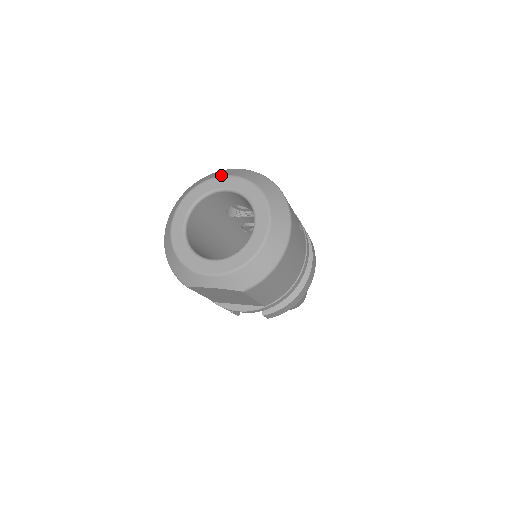
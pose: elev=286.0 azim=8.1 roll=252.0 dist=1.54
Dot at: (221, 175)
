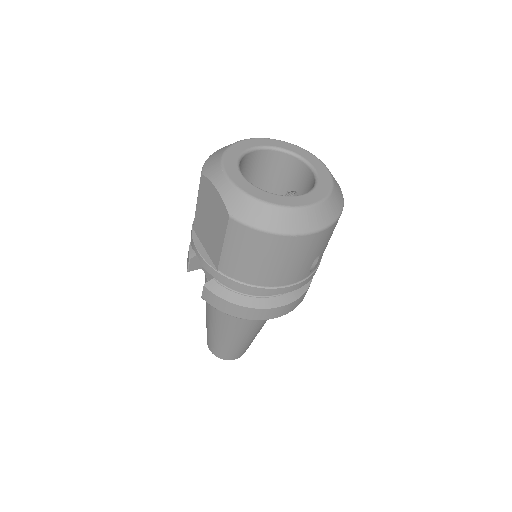
Dot at: occluded
